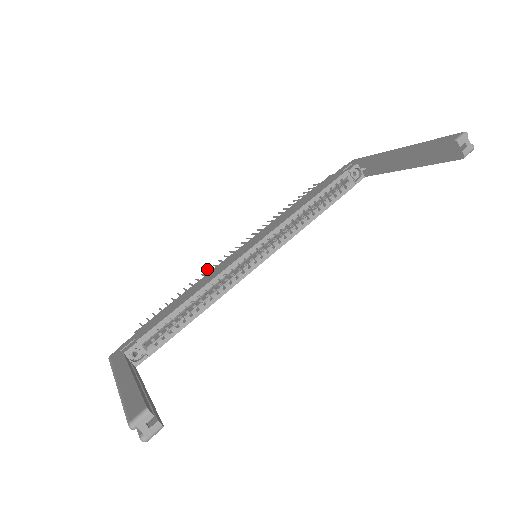
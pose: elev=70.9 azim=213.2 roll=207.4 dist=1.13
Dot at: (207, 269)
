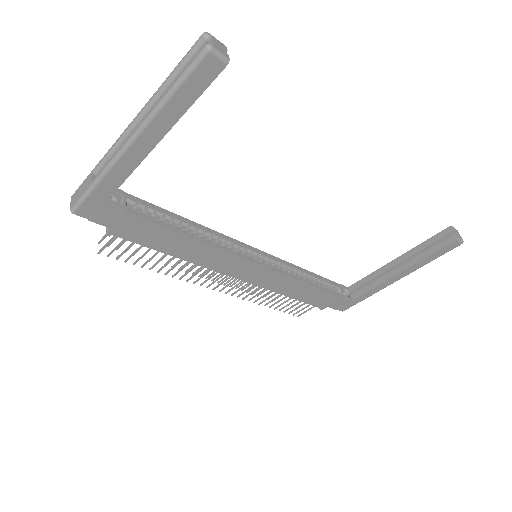
Dot at: (187, 270)
